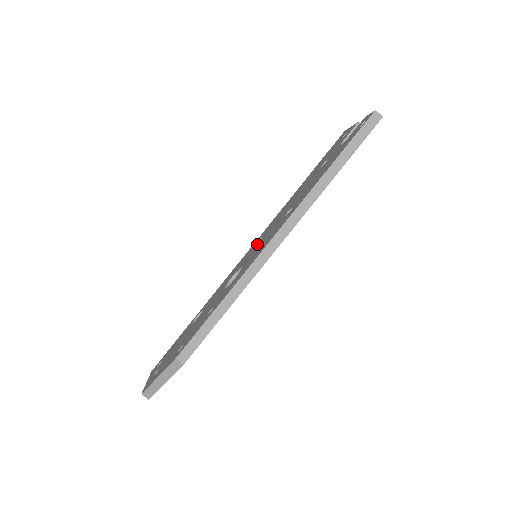
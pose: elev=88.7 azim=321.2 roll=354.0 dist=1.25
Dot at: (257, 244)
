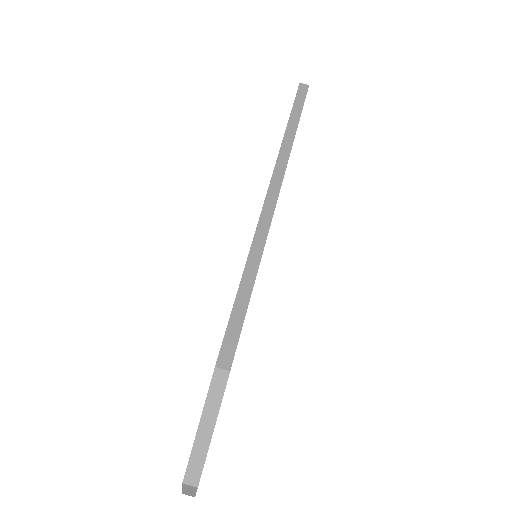
Dot at: occluded
